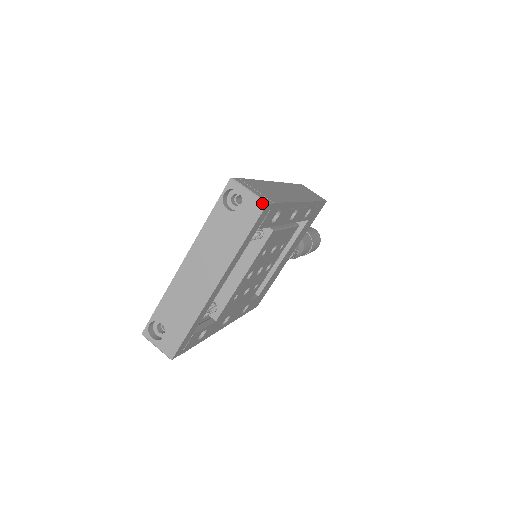
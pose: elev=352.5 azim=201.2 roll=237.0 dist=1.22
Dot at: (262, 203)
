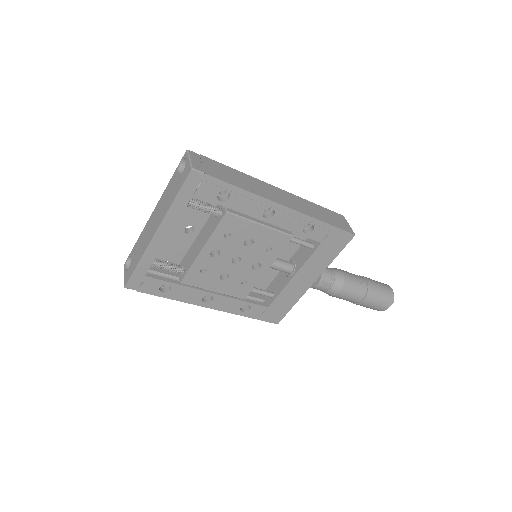
Dot at: (190, 168)
